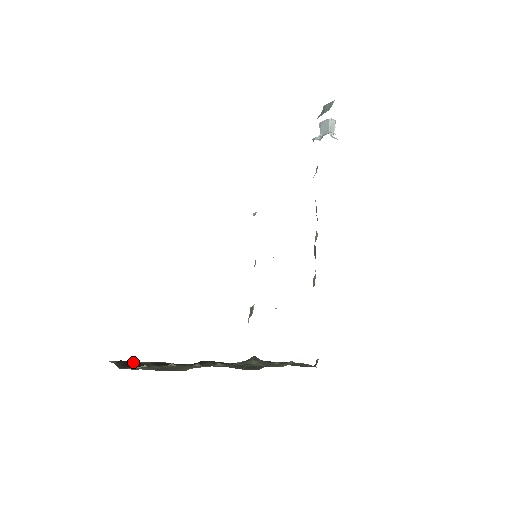
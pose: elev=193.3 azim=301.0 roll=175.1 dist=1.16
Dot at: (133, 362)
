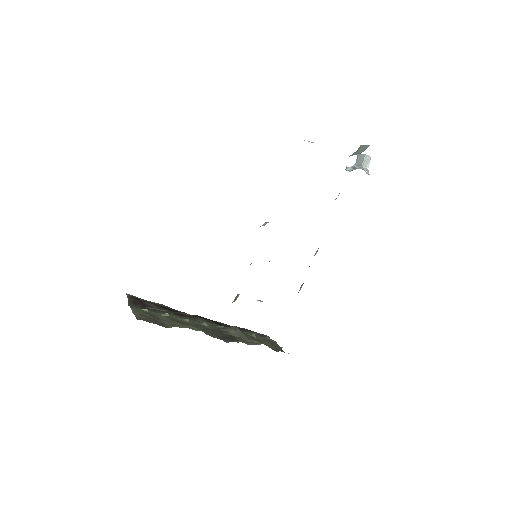
Dot at: (142, 301)
